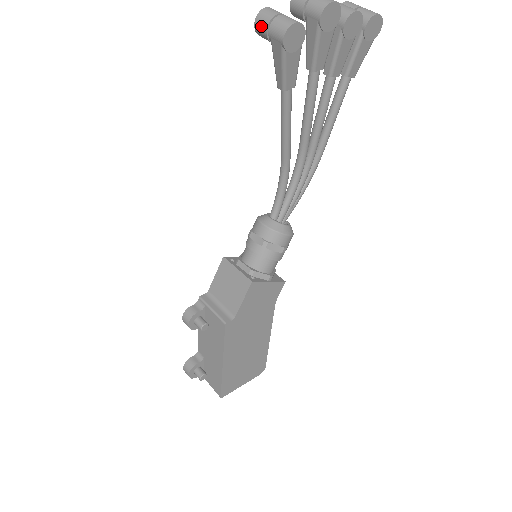
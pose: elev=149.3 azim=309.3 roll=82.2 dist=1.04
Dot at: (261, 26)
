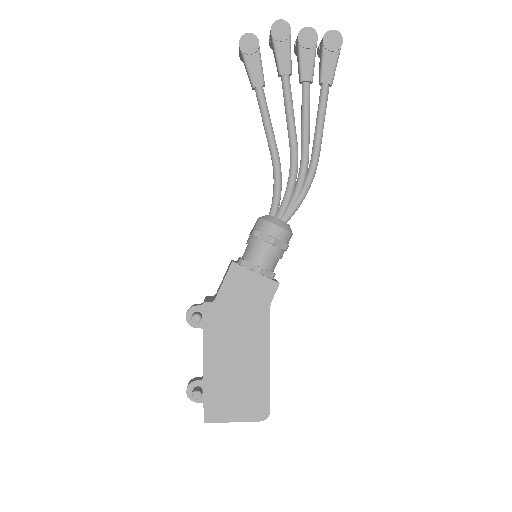
Dot at: (239, 52)
